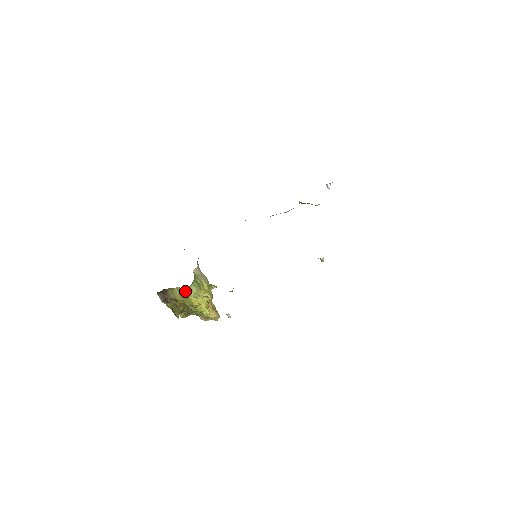
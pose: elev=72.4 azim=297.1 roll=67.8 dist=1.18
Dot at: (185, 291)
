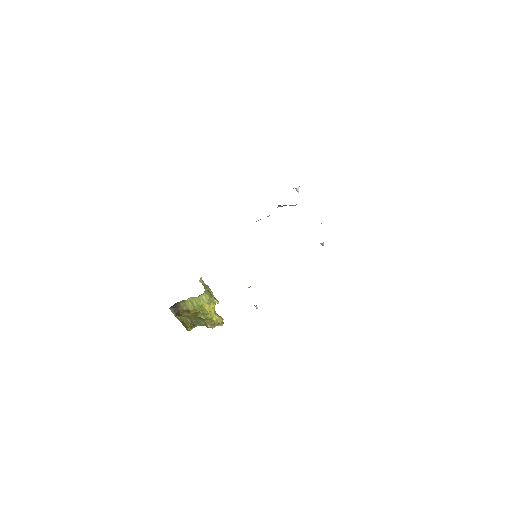
Dot at: (199, 299)
